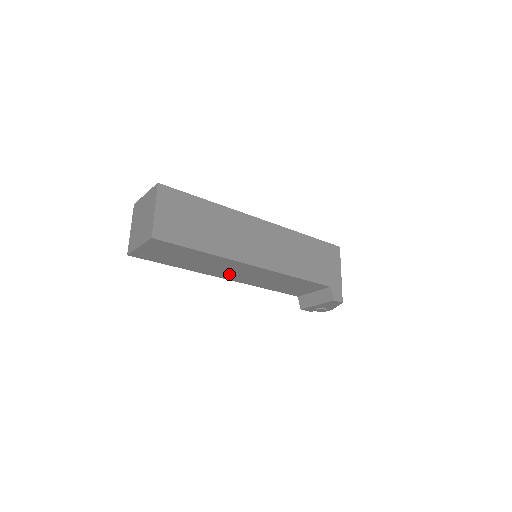
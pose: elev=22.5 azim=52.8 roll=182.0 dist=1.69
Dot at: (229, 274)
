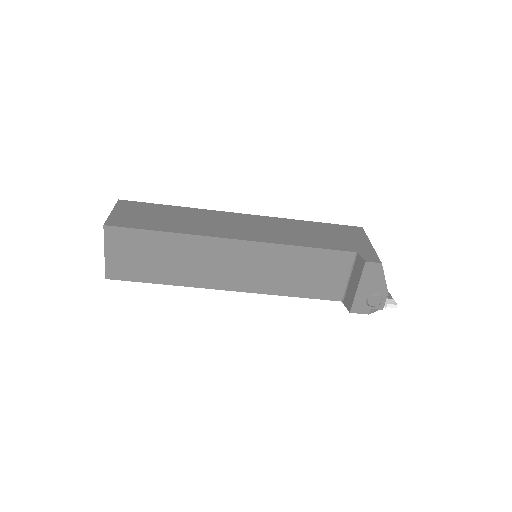
Dot at: (225, 276)
